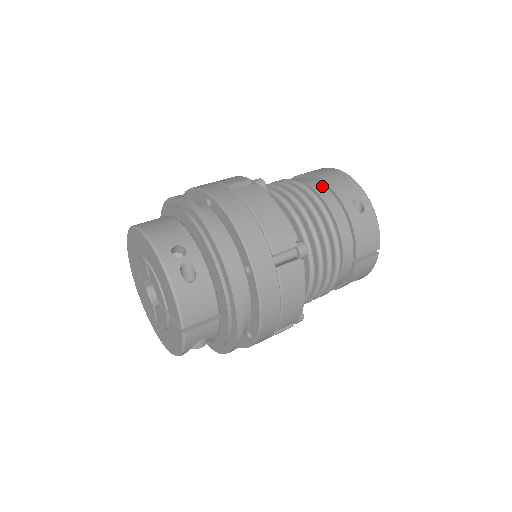
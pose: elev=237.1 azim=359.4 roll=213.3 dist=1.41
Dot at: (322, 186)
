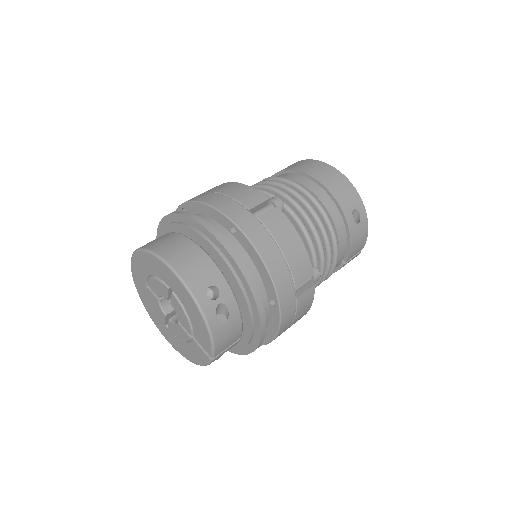
Dot at: (326, 194)
